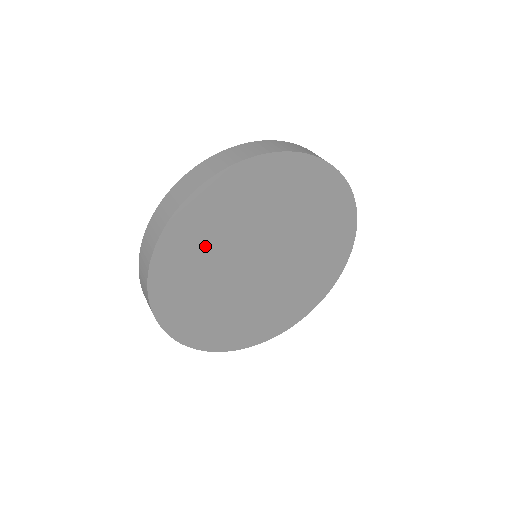
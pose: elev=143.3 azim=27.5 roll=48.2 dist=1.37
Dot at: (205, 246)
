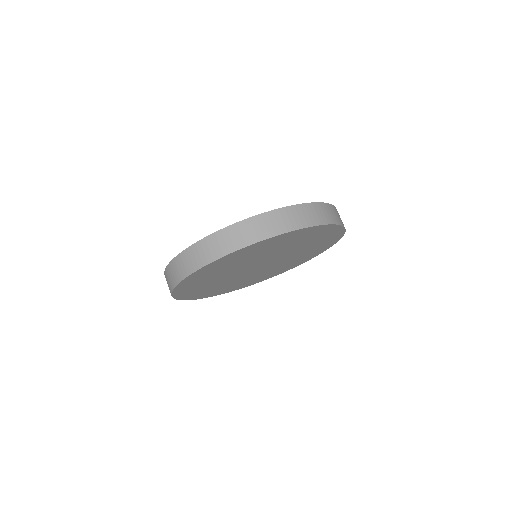
Dot at: (252, 255)
